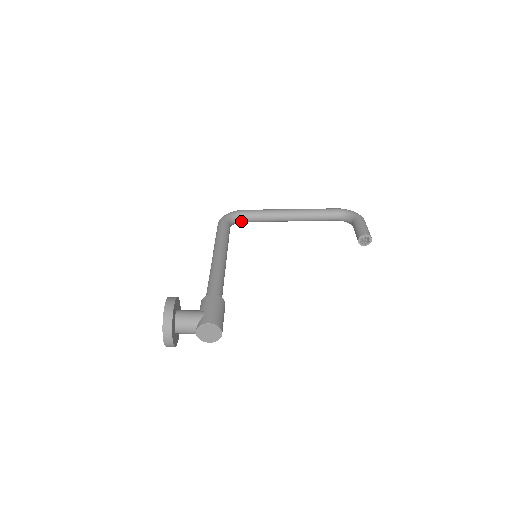
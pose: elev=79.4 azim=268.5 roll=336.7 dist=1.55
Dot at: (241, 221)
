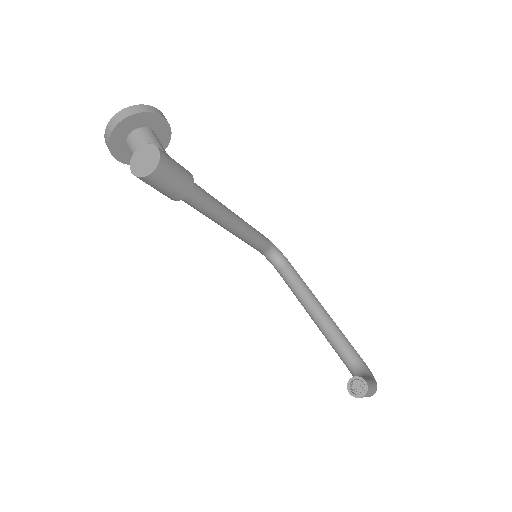
Dot at: (278, 266)
